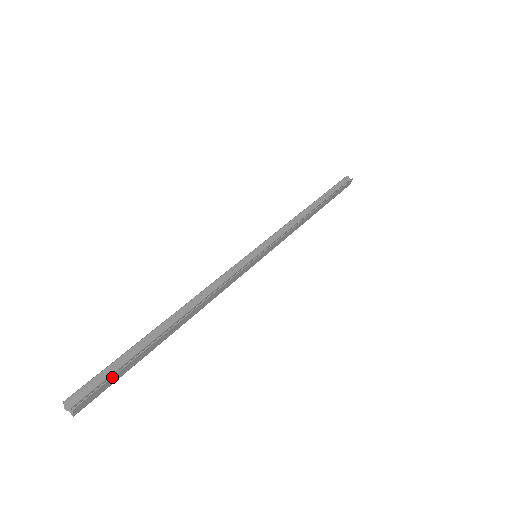
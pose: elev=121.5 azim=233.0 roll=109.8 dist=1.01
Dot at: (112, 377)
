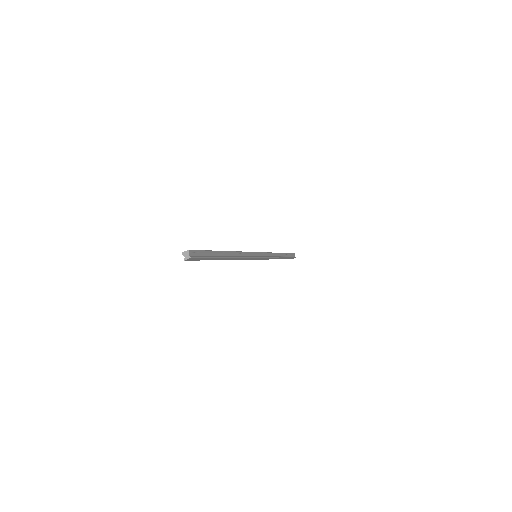
Dot at: (205, 257)
